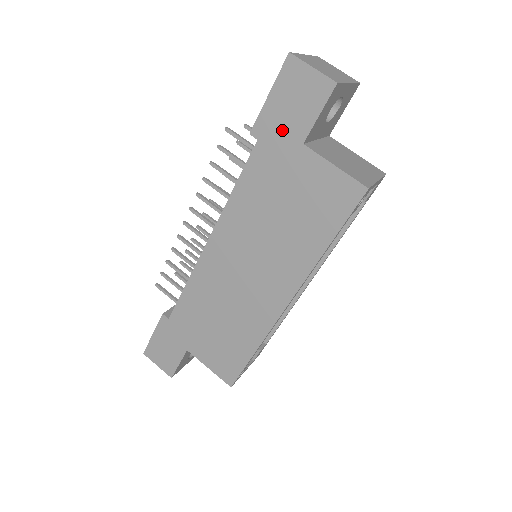
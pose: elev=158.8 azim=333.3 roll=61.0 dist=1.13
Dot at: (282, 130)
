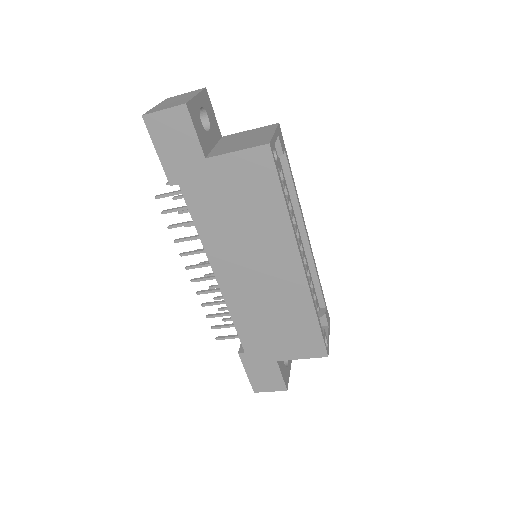
Dot at: (185, 164)
